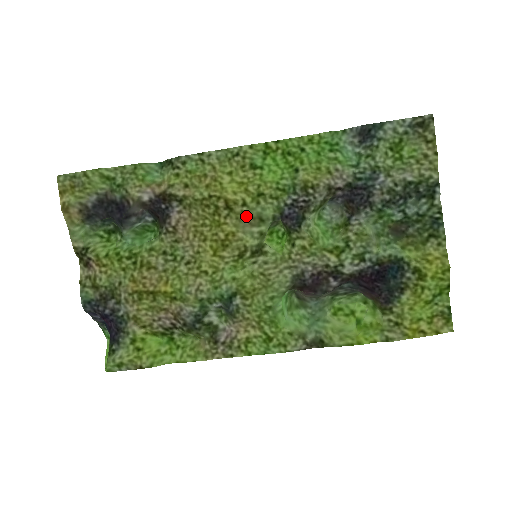
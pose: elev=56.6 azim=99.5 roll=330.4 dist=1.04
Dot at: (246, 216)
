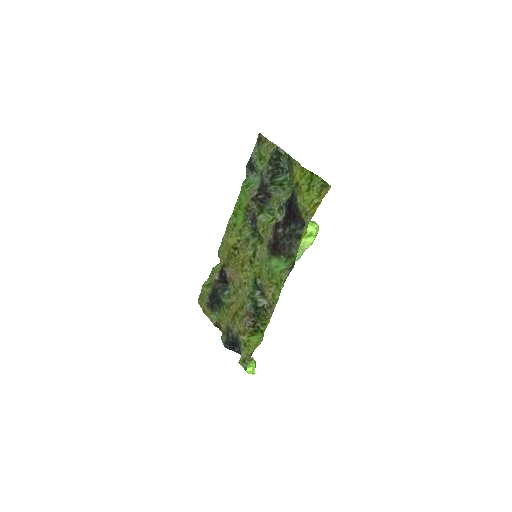
Dot at: (243, 245)
